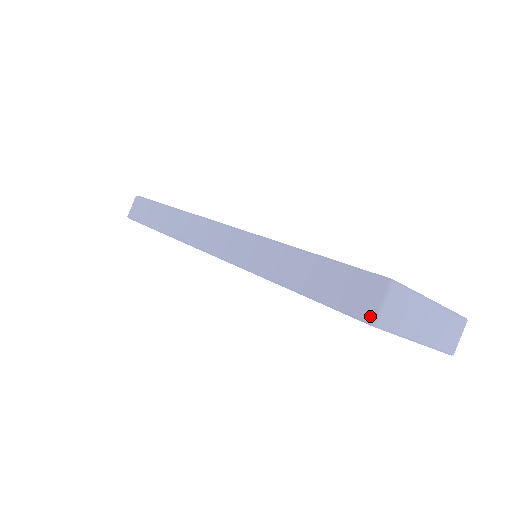
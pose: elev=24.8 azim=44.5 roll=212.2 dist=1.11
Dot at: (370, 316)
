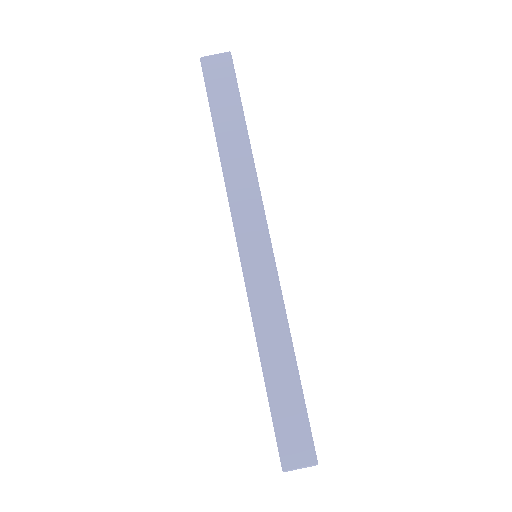
Dot at: (287, 466)
